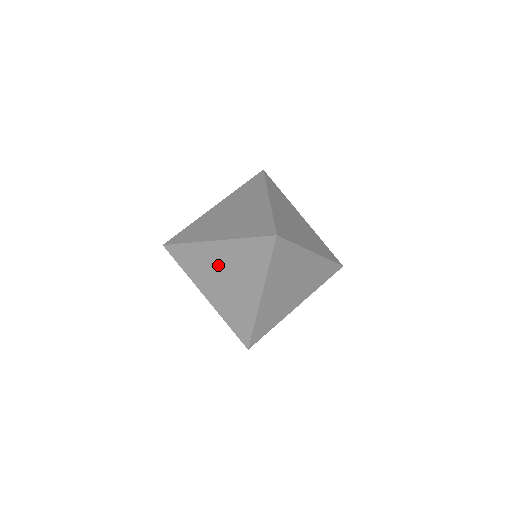
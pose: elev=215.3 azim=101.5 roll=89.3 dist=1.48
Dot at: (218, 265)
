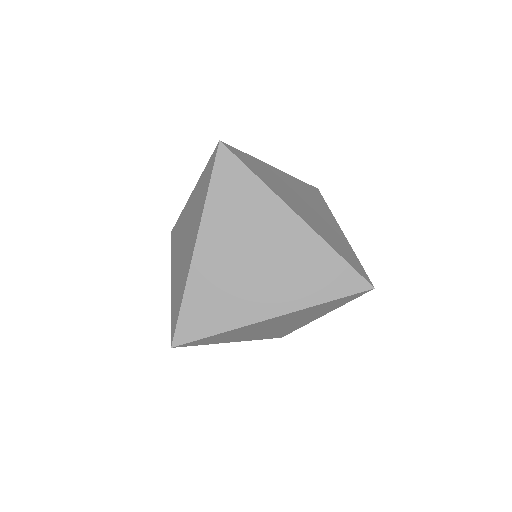
Dot at: occluded
